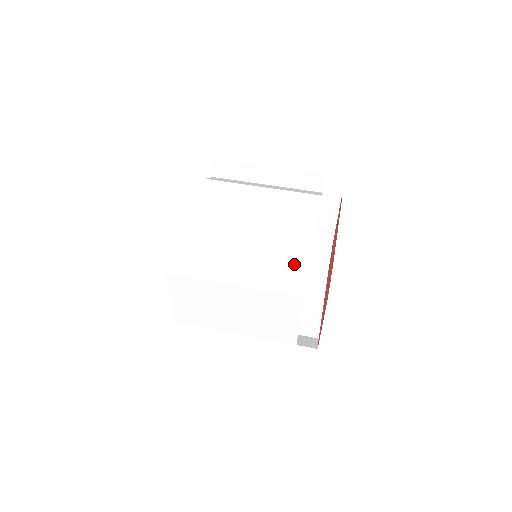
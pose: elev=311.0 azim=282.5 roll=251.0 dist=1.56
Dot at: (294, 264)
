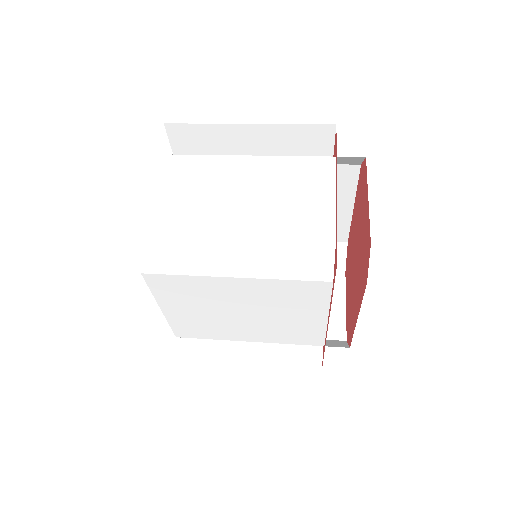
Dot at: occluded
